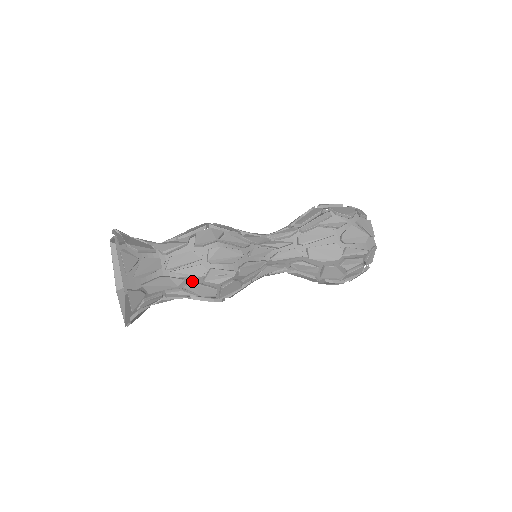
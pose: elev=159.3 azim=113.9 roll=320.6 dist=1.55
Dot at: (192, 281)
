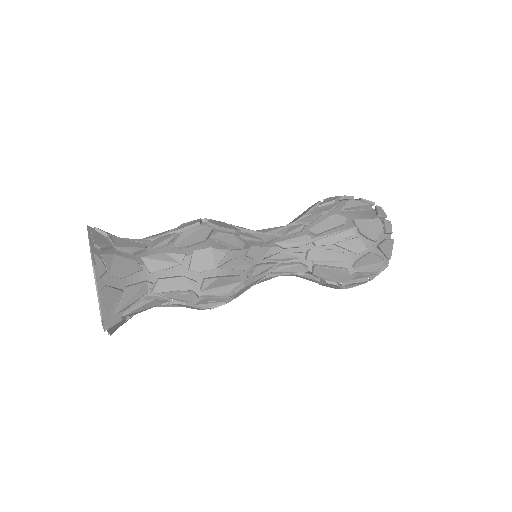
Dot at: occluded
